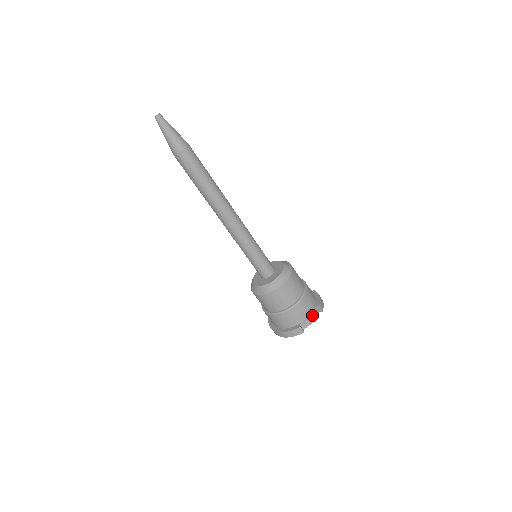
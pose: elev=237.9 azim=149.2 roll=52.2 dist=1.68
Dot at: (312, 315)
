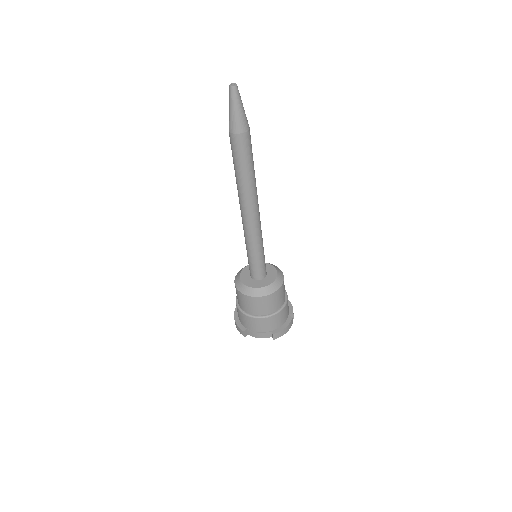
Dot at: (262, 334)
